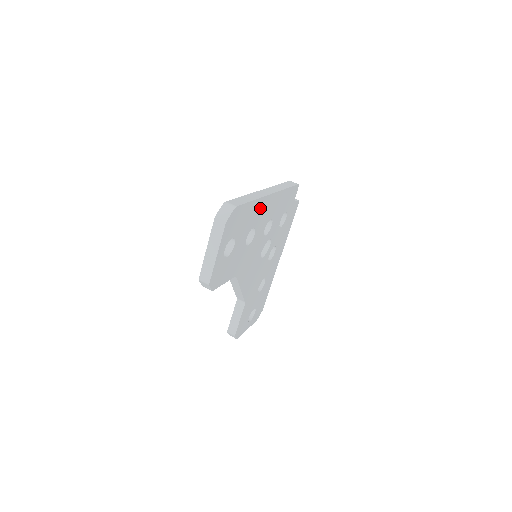
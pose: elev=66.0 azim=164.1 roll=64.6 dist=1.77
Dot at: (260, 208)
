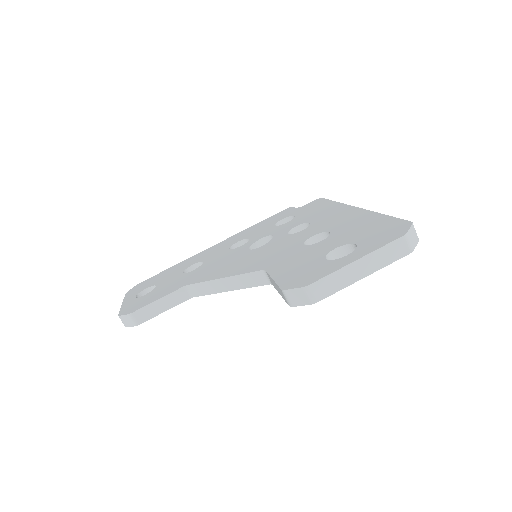
Dot at: occluded
